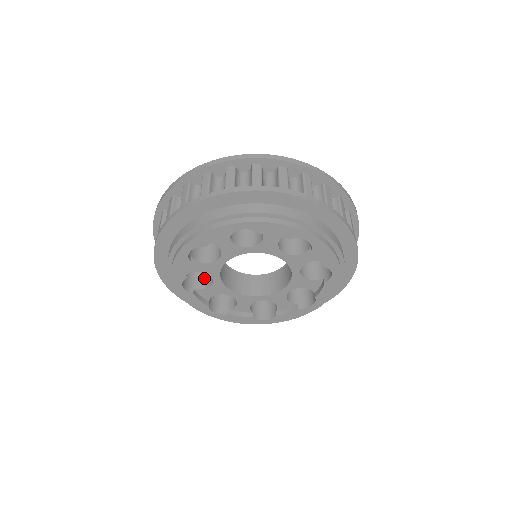
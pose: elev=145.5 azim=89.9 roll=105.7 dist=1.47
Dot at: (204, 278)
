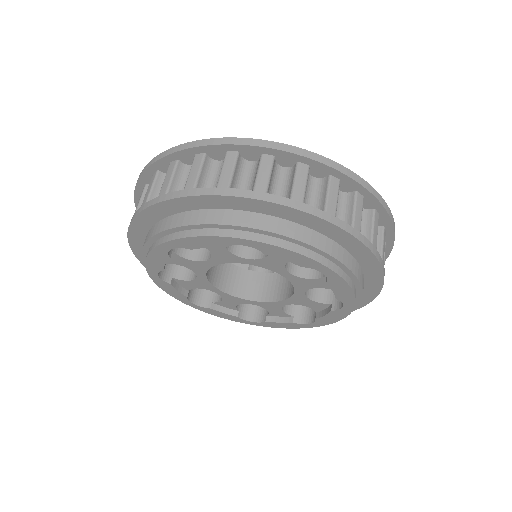
Dot at: occluded
